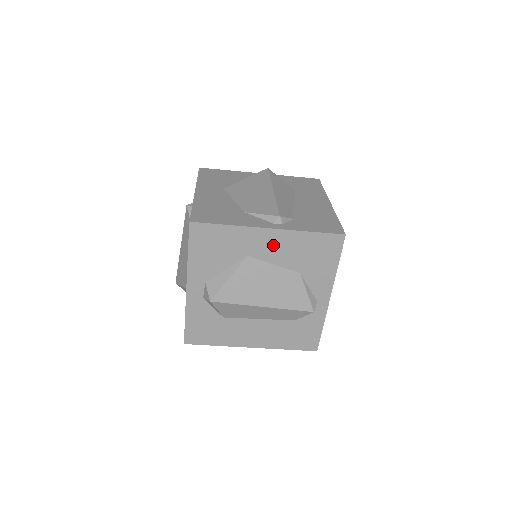
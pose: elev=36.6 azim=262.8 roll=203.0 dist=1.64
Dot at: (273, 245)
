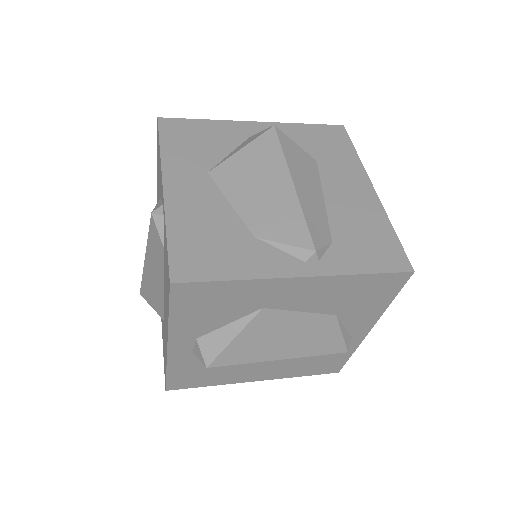
Dot at: (303, 293)
